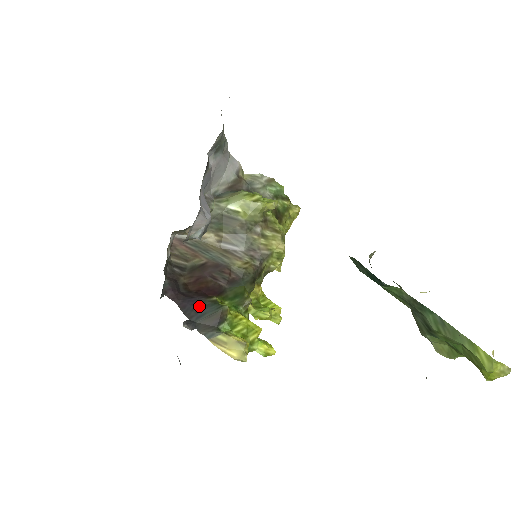
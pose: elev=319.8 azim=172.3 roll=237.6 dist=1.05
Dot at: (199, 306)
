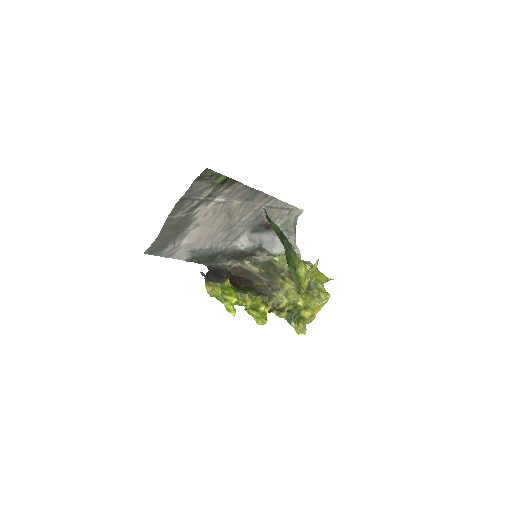
Dot at: (217, 276)
